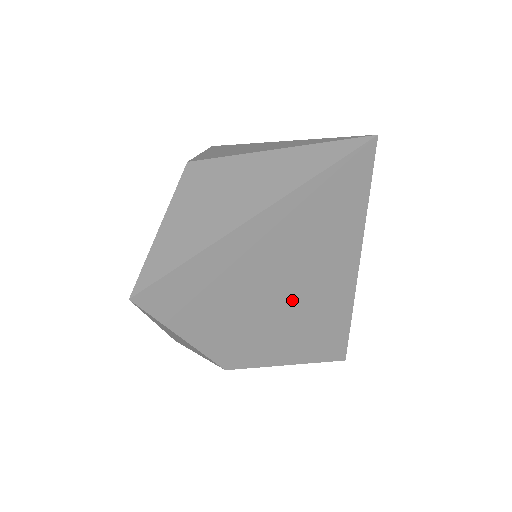
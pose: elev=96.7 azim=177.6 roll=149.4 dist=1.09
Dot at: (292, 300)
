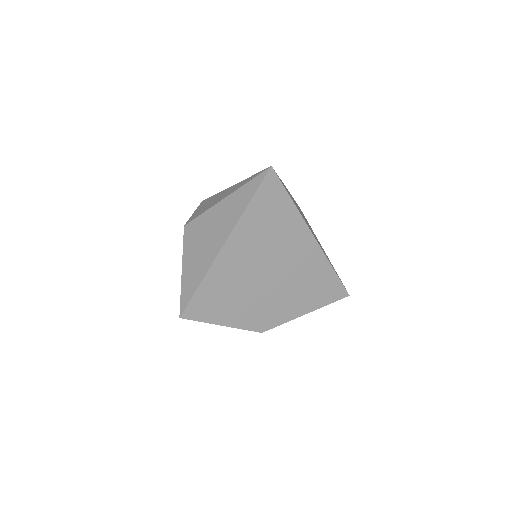
Dot at: (280, 277)
